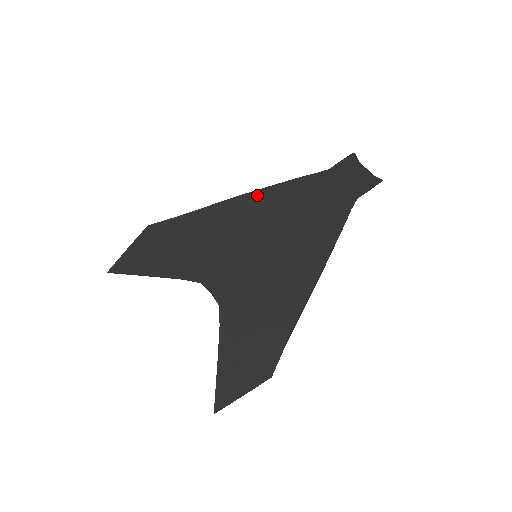
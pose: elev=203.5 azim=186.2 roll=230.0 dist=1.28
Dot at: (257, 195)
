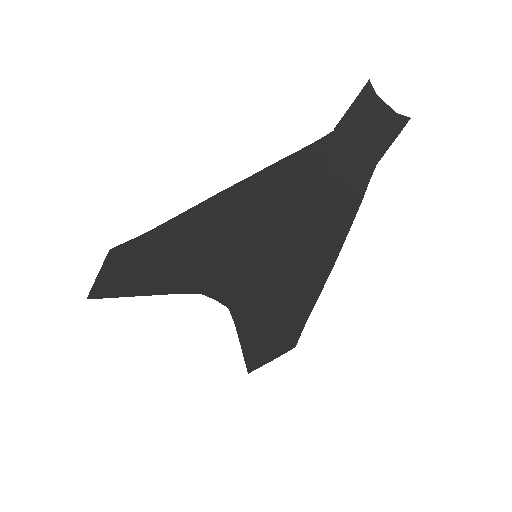
Dot at: (240, 191)
